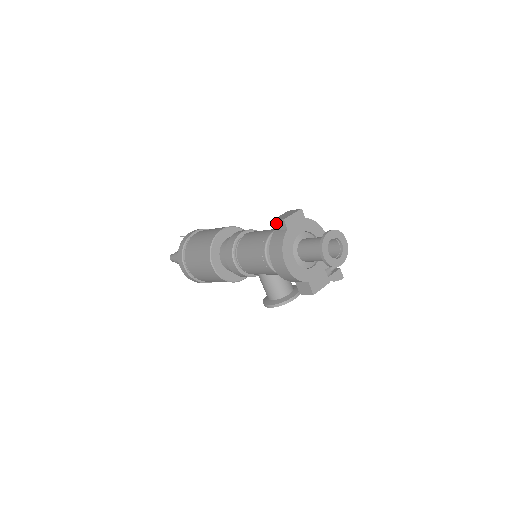
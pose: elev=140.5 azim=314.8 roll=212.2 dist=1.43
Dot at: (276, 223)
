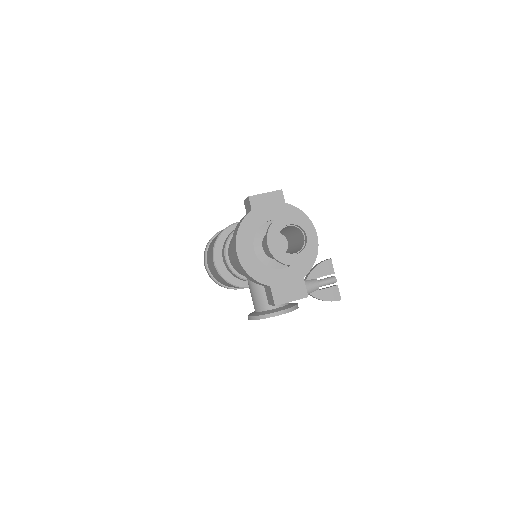
Dot at: (246, 203)
